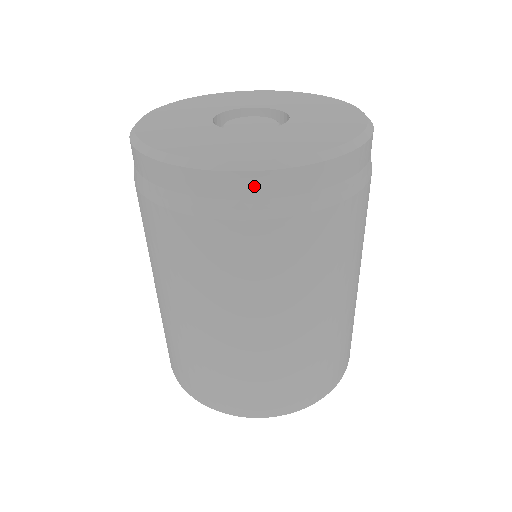
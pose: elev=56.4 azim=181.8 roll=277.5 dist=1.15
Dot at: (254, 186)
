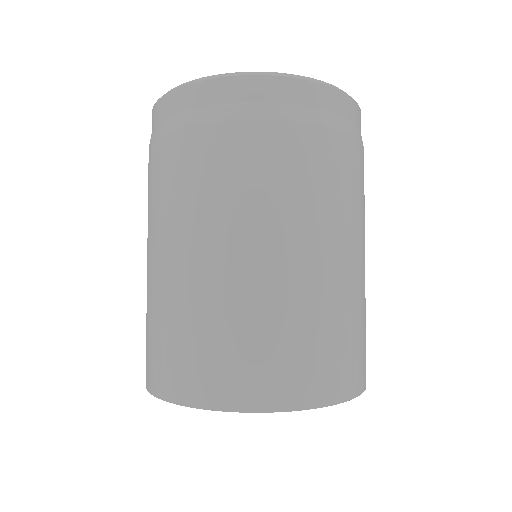
Dot at: (177, 101)
